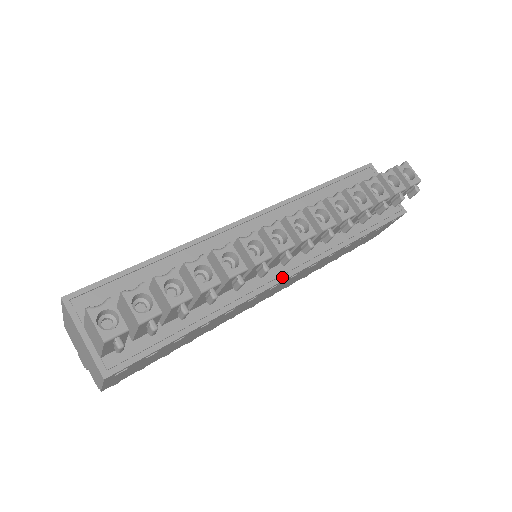
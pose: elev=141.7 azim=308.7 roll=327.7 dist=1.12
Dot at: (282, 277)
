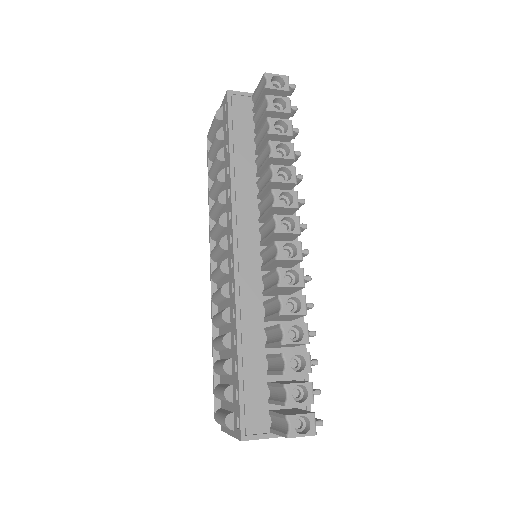
Dot at: occluded
